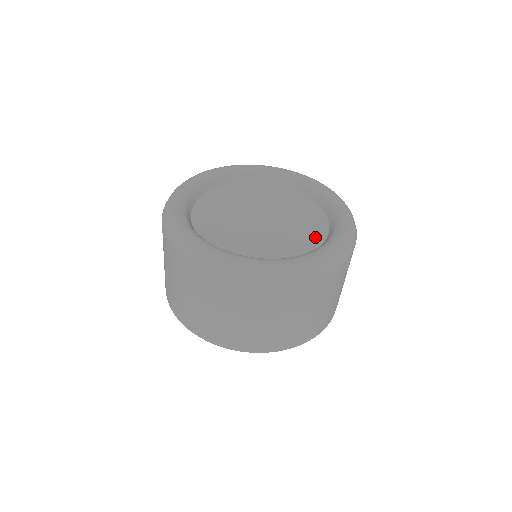
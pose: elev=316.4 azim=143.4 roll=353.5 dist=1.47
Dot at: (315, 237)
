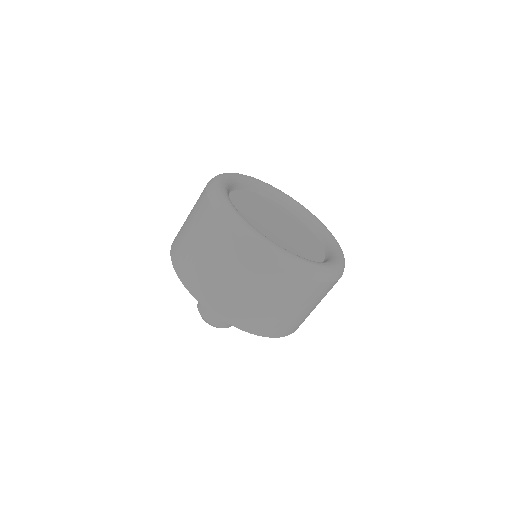
Dot at: occluded
